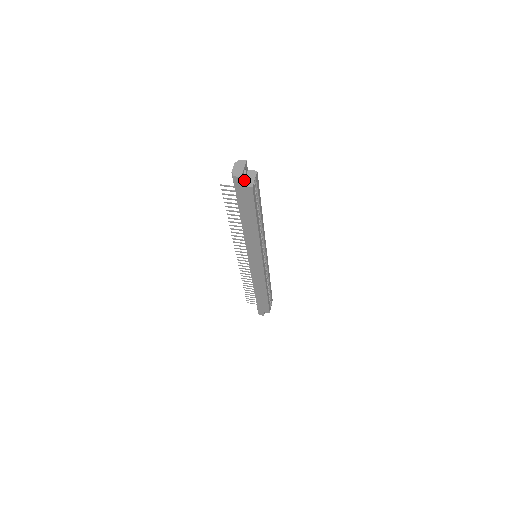
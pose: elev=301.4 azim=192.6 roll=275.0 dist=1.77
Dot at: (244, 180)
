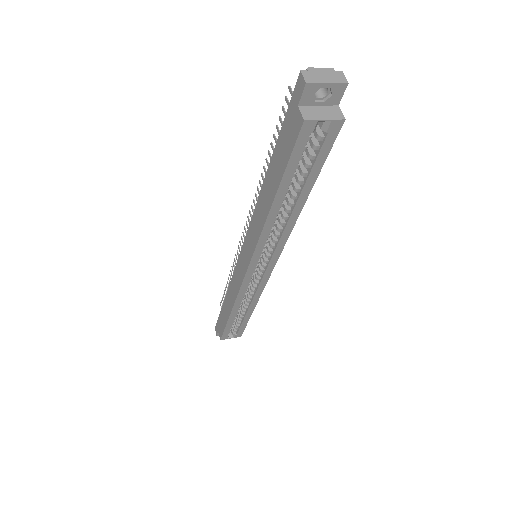
Dot at: (312, 104)
